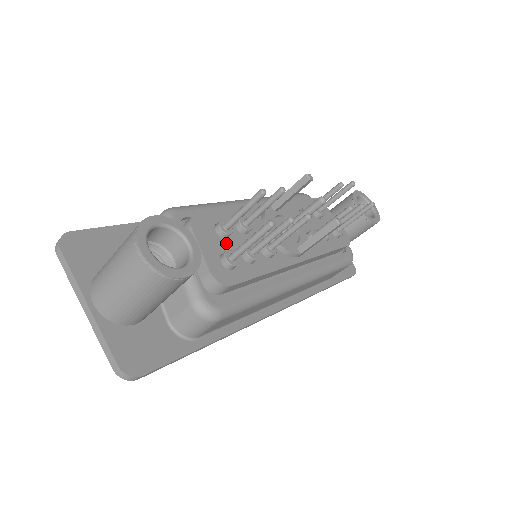
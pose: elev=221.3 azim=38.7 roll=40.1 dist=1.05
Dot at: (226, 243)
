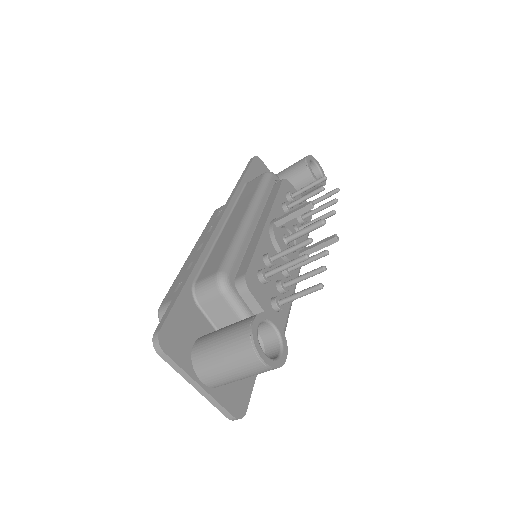
Dot at: (268, 287)
